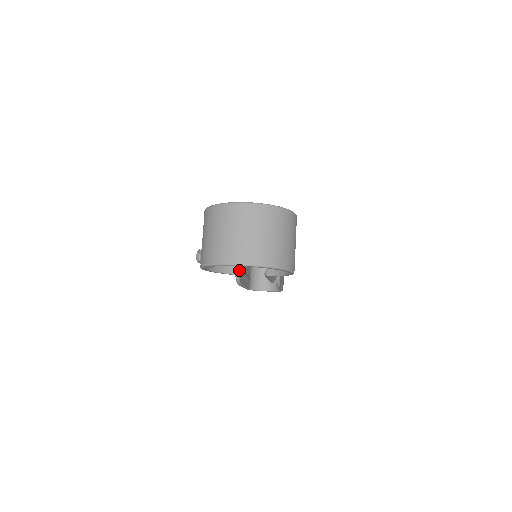
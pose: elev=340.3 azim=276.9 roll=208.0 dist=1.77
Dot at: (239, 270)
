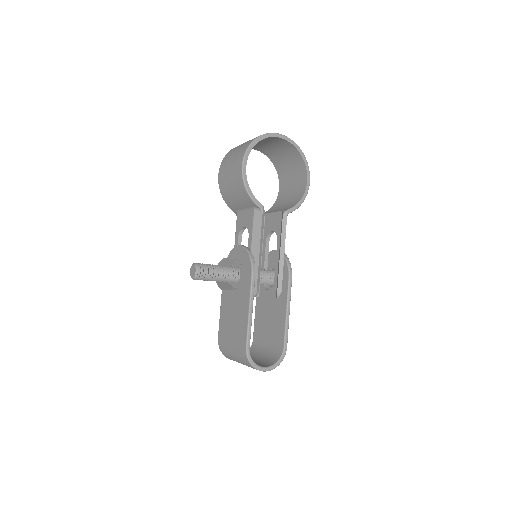
Dot at: occluded
